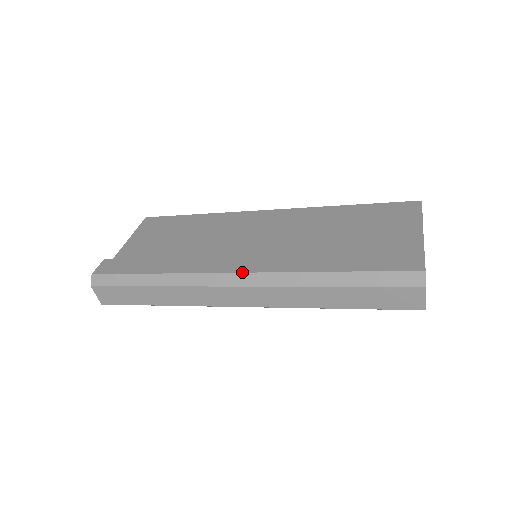
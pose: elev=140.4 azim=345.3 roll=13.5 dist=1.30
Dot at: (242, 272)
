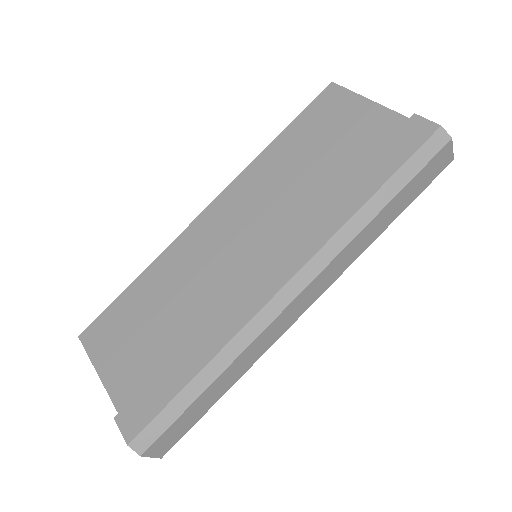
Dot at: (291, 277)
